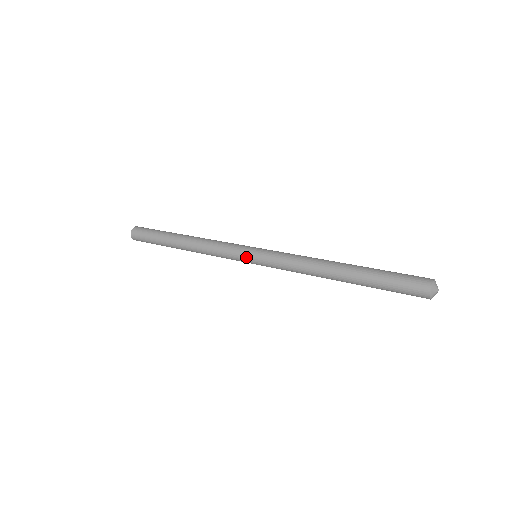
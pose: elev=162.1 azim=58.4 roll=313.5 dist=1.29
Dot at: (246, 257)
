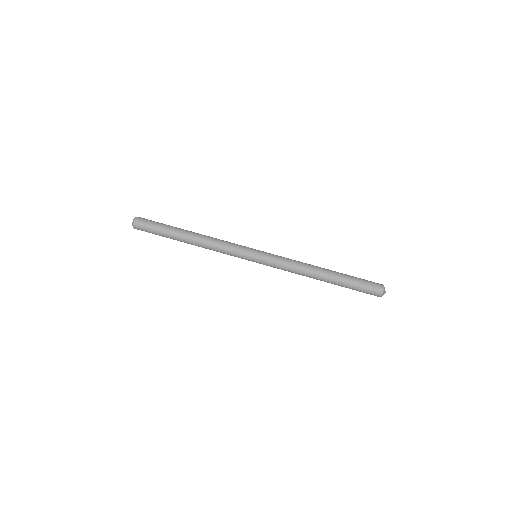
Dot at: occluded
